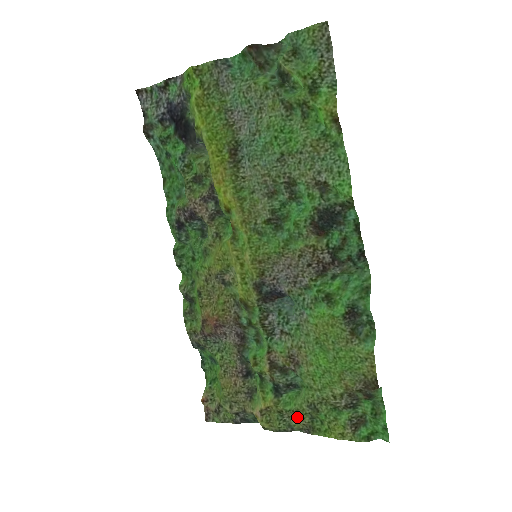
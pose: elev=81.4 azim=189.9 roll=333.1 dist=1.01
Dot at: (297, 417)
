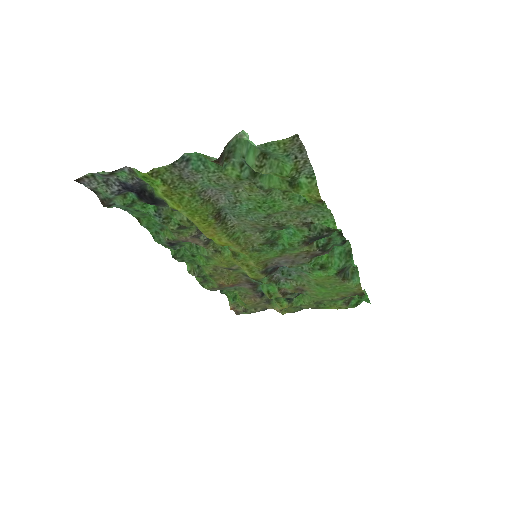
Dot at: (307, 306)
